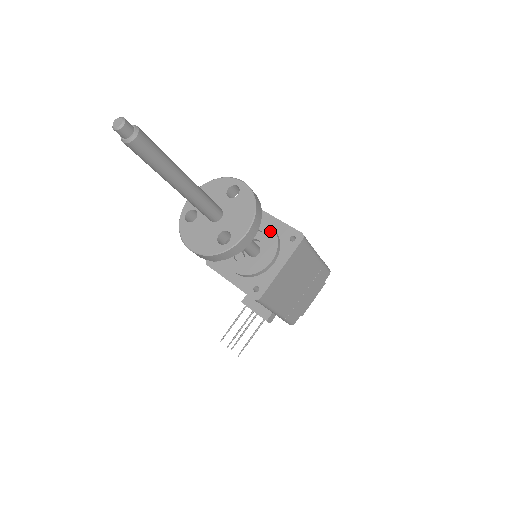
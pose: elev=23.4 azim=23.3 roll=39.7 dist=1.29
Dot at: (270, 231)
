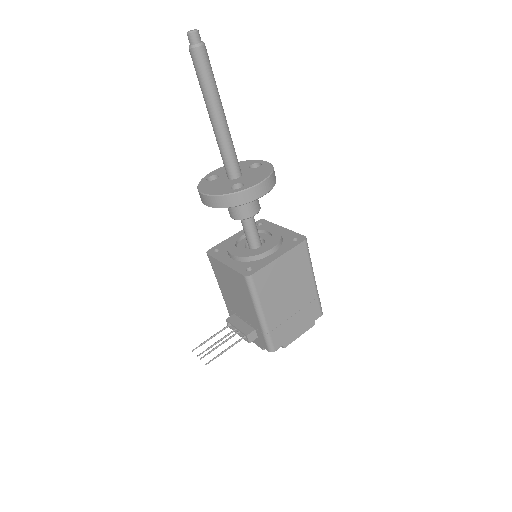
Dot at: (276, 231)
